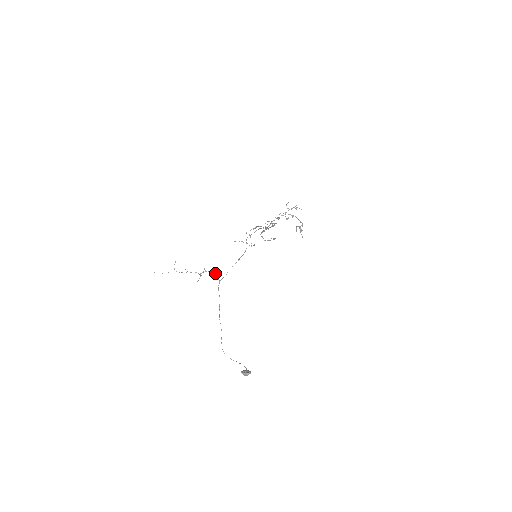
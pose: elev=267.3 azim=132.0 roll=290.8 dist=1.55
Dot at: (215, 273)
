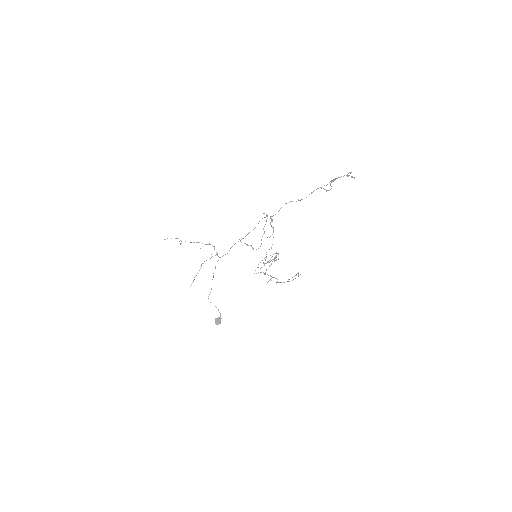
Dot at: occluded
